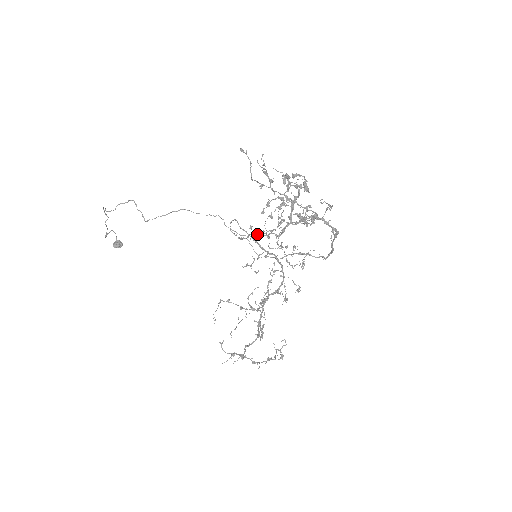
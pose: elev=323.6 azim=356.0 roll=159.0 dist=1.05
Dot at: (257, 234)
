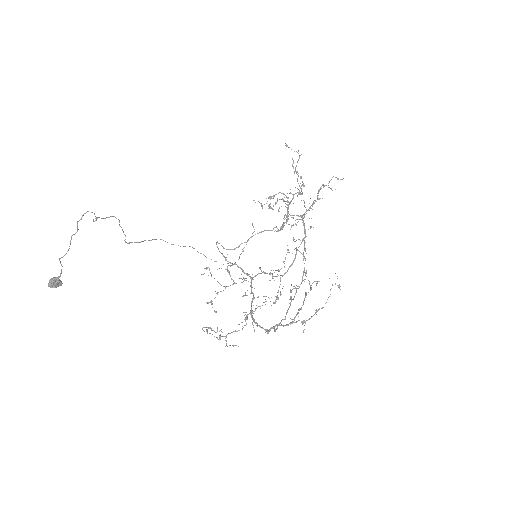
Dot at: (261, 232)
